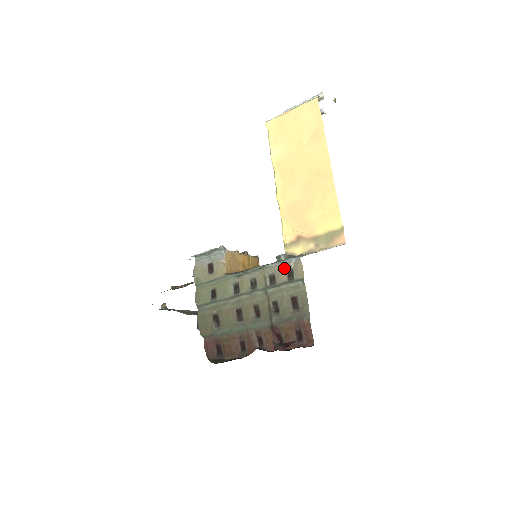
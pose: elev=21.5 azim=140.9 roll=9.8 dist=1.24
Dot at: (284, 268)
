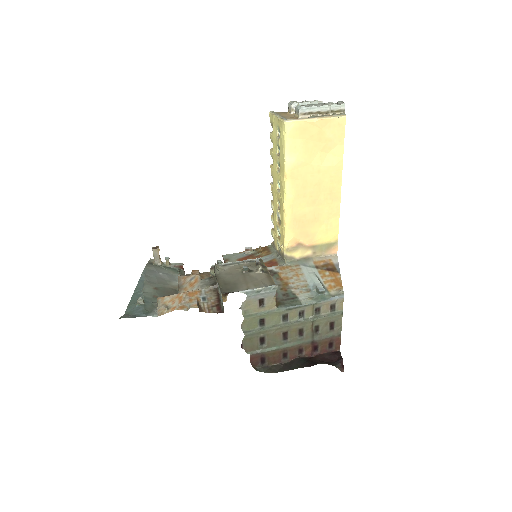
Dot at: (330, 304)
